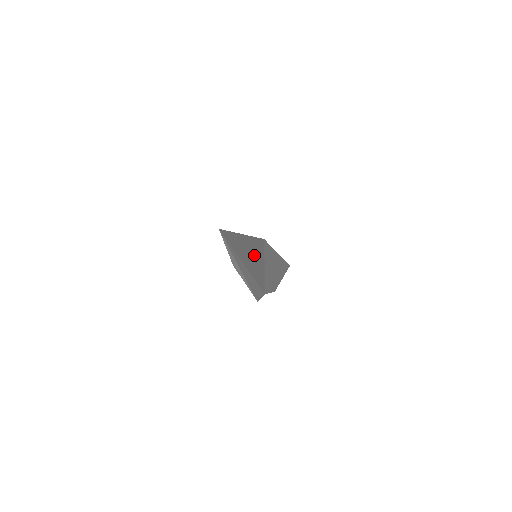
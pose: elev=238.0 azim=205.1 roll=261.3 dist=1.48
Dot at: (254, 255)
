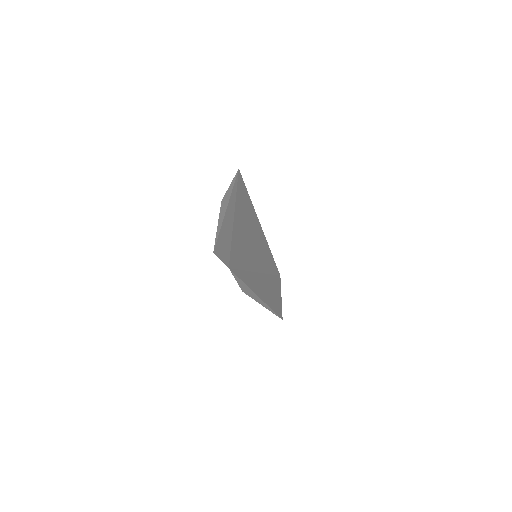
Dot at: (254, 248)
